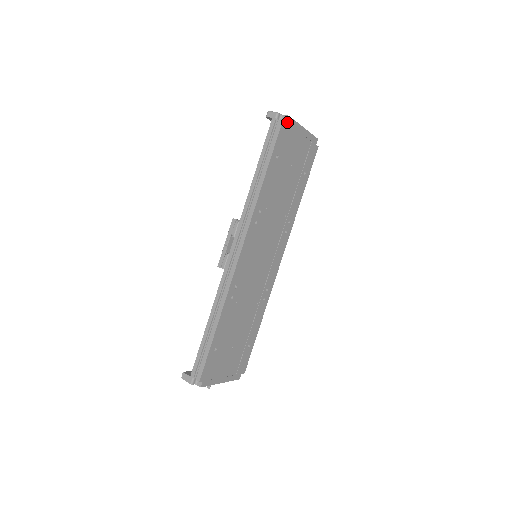
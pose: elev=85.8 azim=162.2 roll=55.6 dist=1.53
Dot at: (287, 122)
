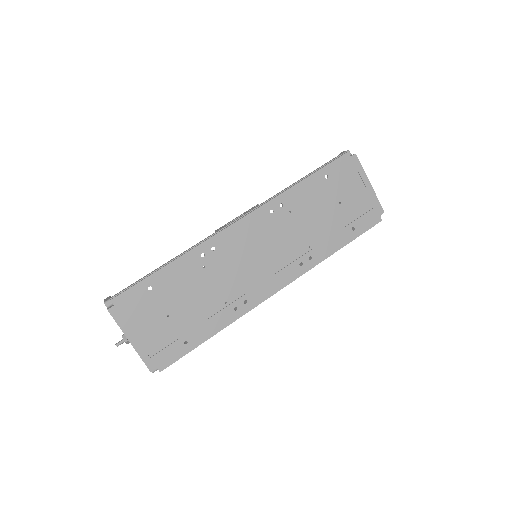
Dot at: (352, 159)
